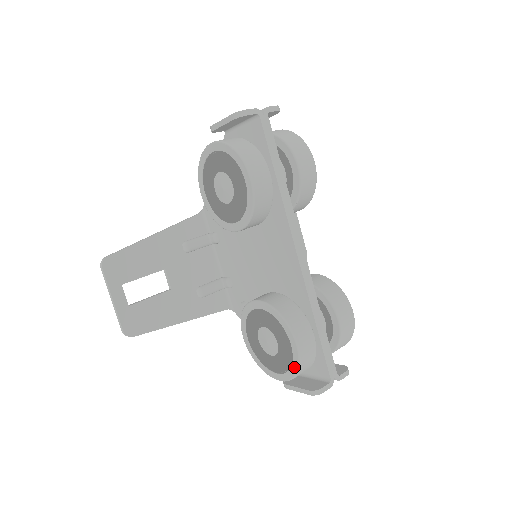
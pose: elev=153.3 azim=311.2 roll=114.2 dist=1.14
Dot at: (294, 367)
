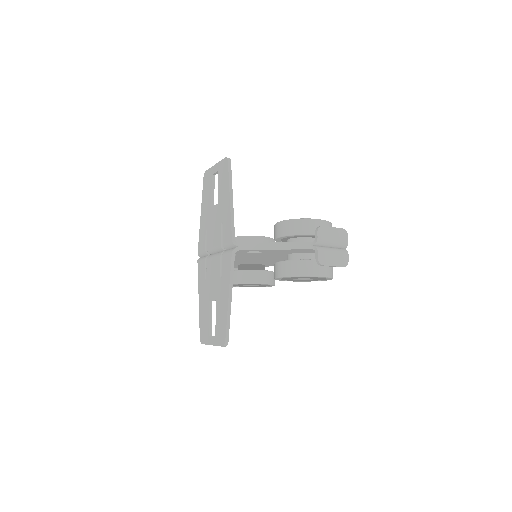
Dot at: occluded
